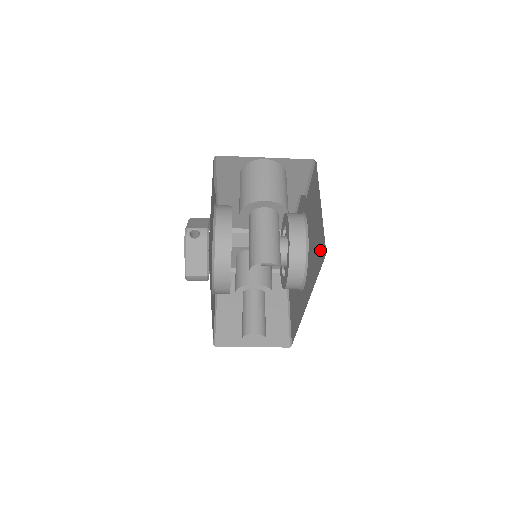
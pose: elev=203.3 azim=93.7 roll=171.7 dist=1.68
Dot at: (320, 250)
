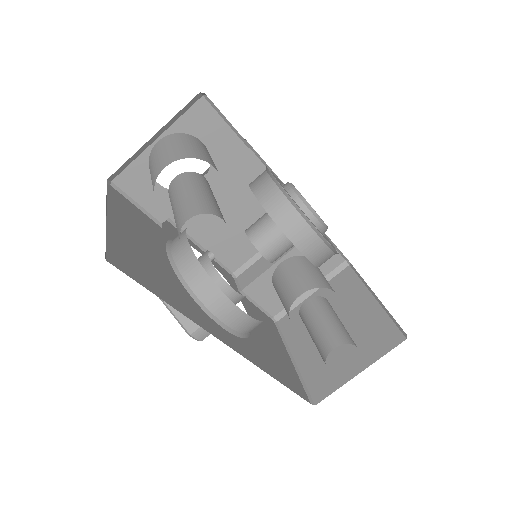
Dot at: occluded
